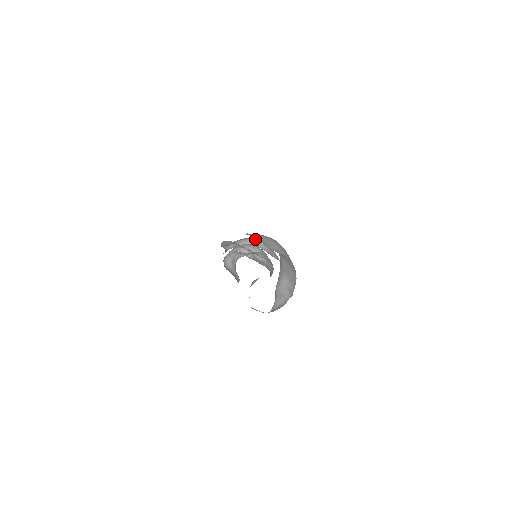
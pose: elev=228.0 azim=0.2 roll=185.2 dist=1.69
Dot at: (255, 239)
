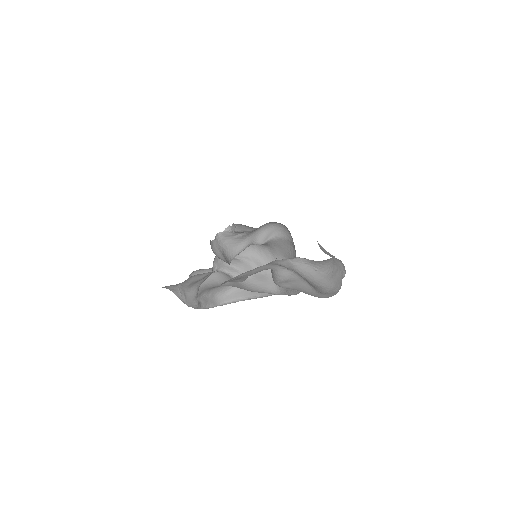
Dot at: (234, 288)
